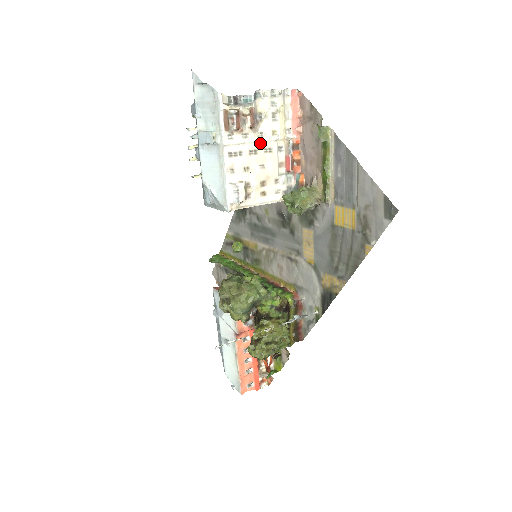
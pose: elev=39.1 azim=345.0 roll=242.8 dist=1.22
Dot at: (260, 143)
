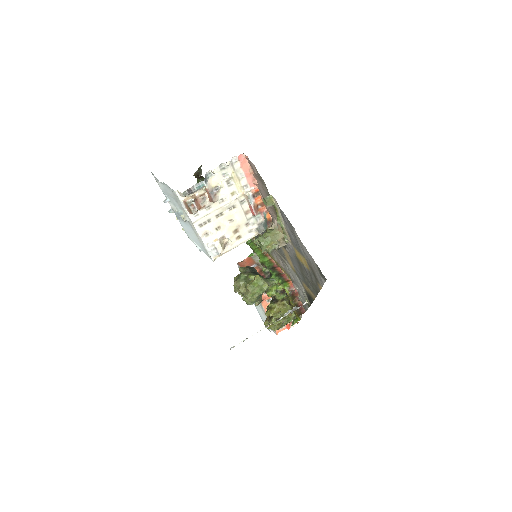
Dot at: (223, 207)
